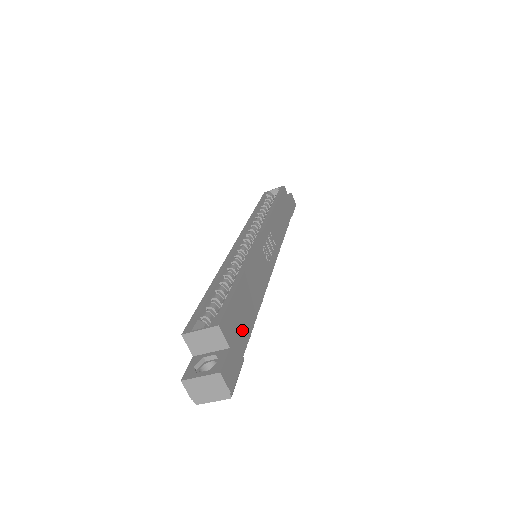
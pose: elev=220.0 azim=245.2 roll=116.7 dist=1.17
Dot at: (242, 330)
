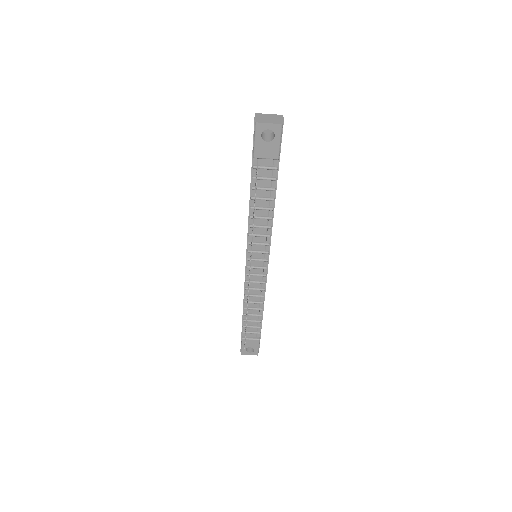
Dot at: occluded
